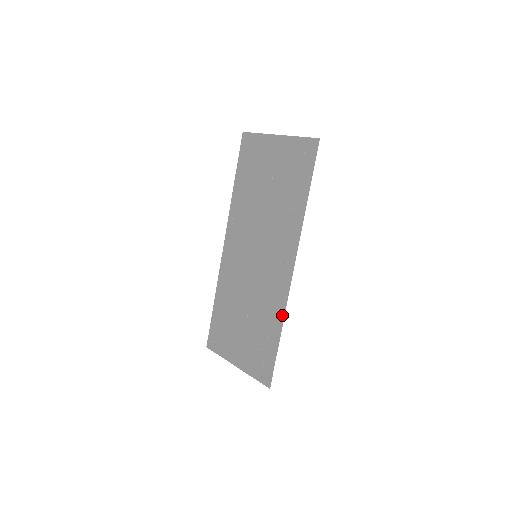
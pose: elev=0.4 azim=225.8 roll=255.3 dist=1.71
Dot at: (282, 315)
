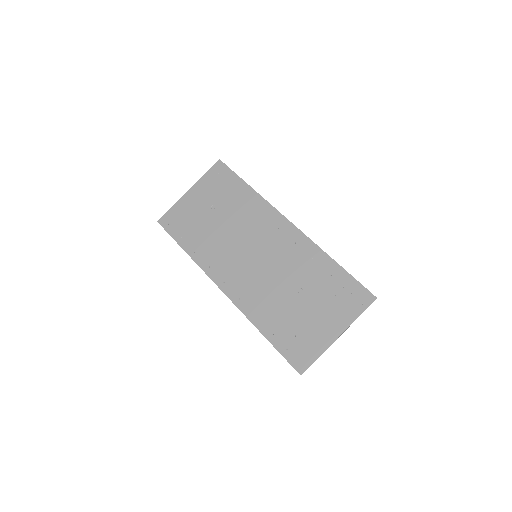
Dot at: (319, 250)
